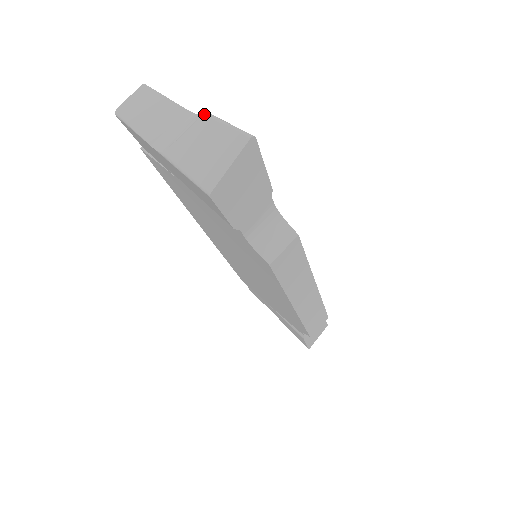
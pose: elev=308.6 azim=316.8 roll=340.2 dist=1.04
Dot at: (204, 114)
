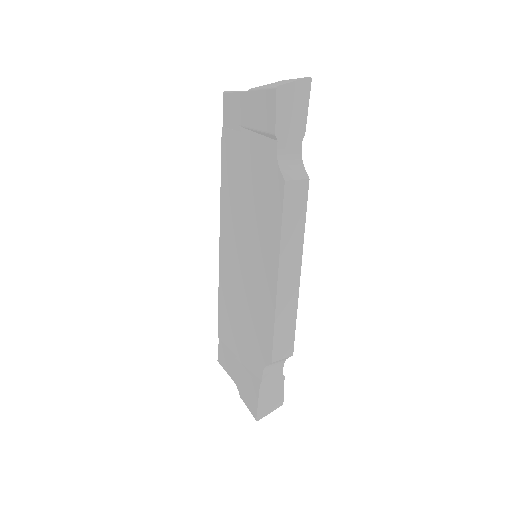
Dot at: (283, 80)
